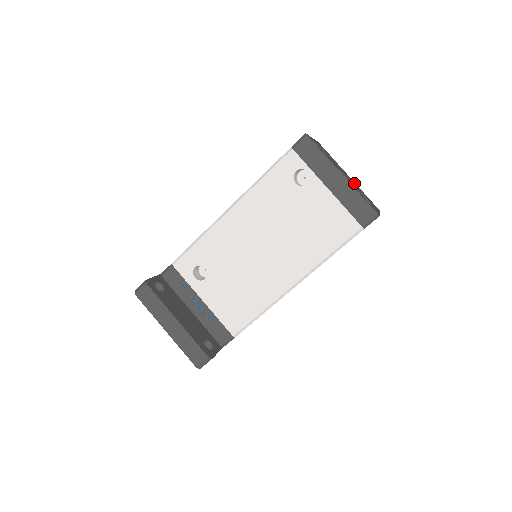
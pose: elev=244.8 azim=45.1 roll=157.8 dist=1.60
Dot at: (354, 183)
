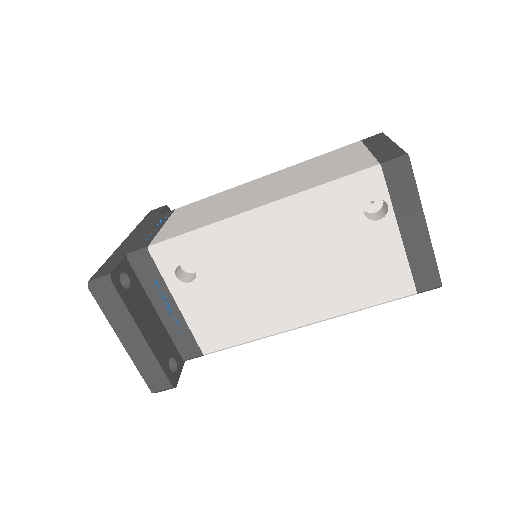
Dot at: occluded
